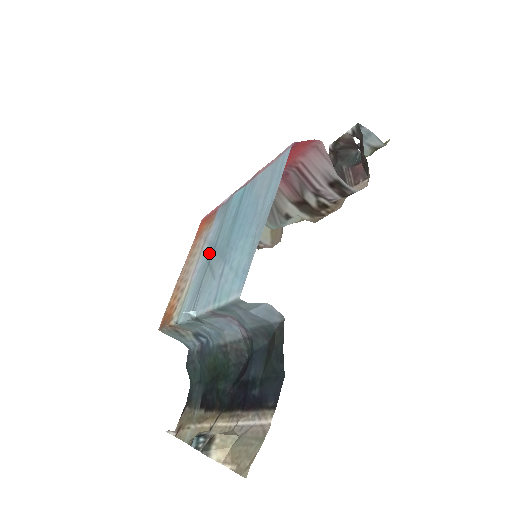
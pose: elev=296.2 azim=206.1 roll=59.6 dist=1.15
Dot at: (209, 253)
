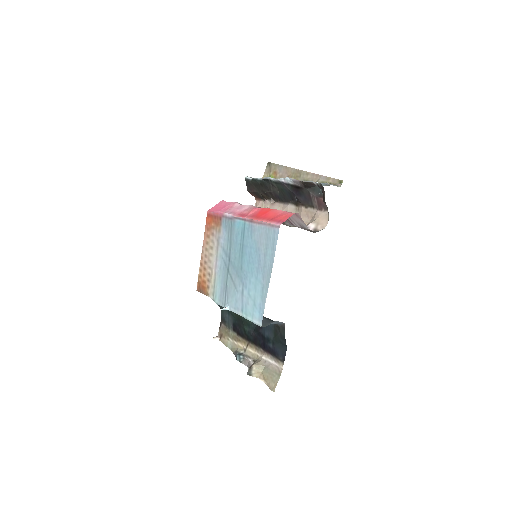
Dot at: (225, 260)
